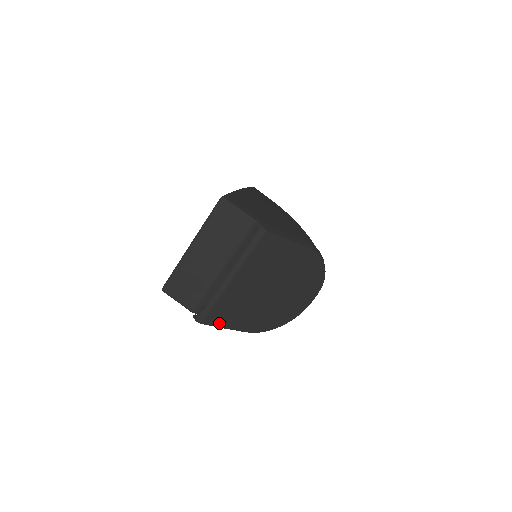
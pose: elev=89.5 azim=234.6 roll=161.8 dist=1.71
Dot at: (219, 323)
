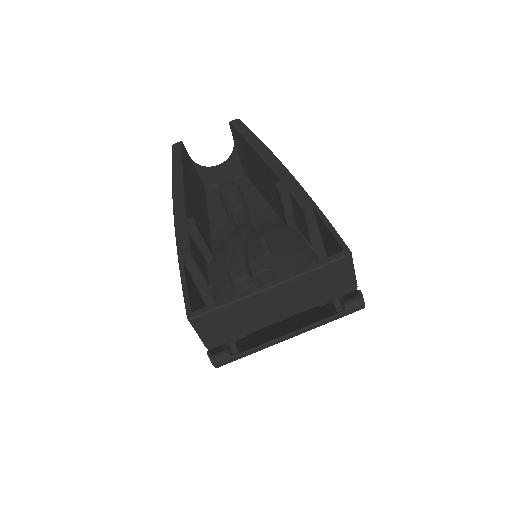
Dot at: occluded
